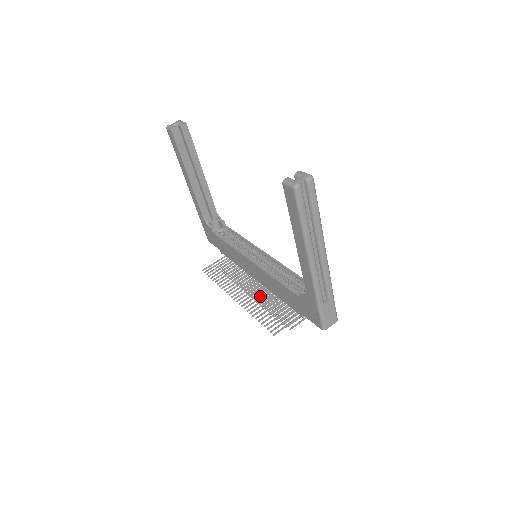
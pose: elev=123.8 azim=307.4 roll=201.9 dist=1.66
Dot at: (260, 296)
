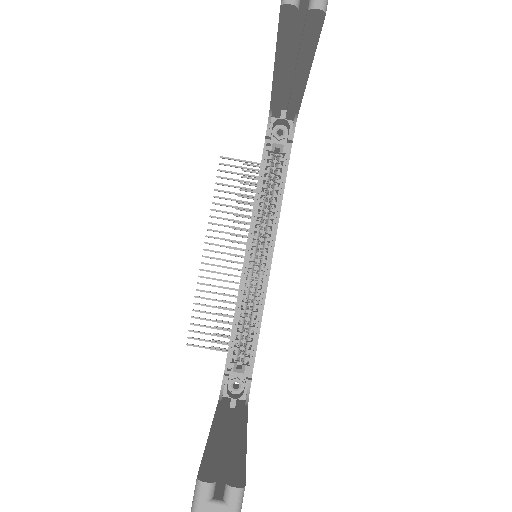
Dot at: occluded
